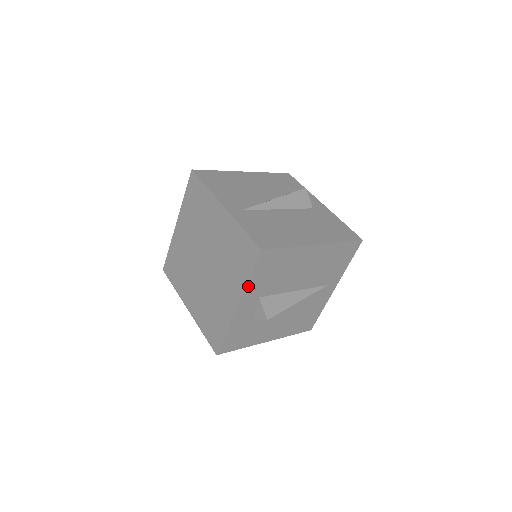
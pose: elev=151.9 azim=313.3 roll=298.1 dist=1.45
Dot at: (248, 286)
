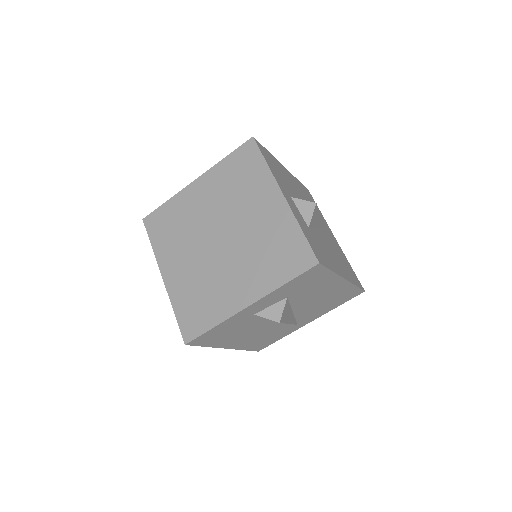
Dot at: (272, 173)
